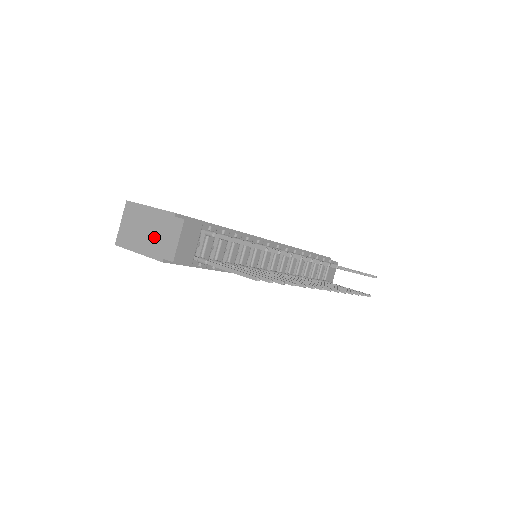
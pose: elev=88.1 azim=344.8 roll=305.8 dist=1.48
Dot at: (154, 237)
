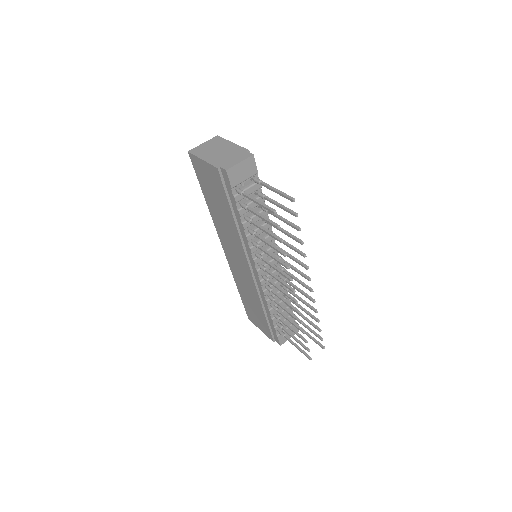
Dot at: (223, 156)
